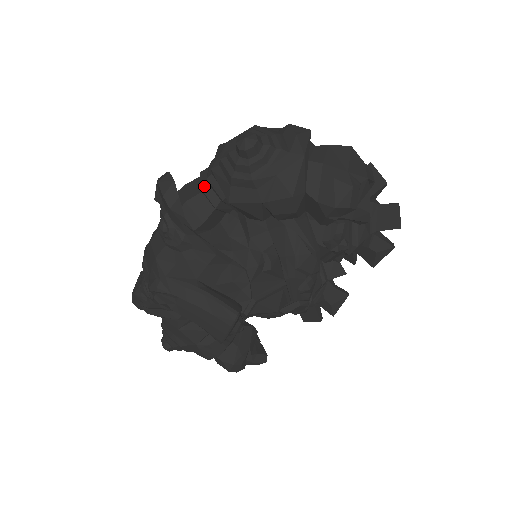
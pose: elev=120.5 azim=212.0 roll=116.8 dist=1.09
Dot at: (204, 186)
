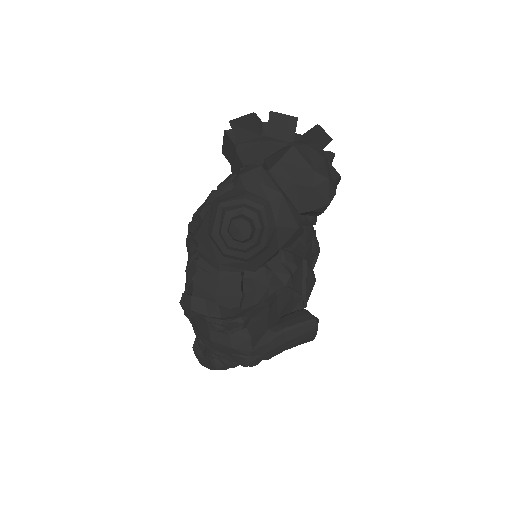
Dot at: (219, 276)
